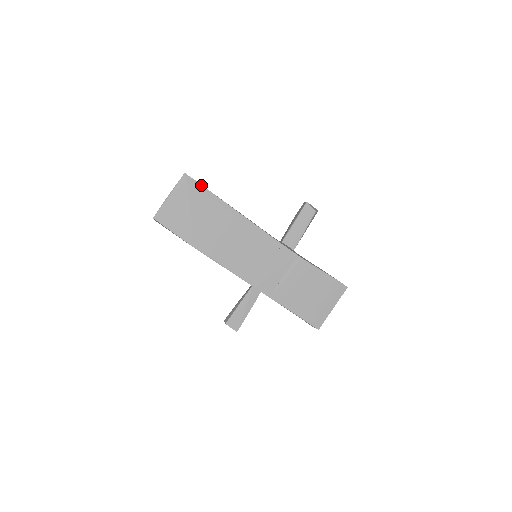
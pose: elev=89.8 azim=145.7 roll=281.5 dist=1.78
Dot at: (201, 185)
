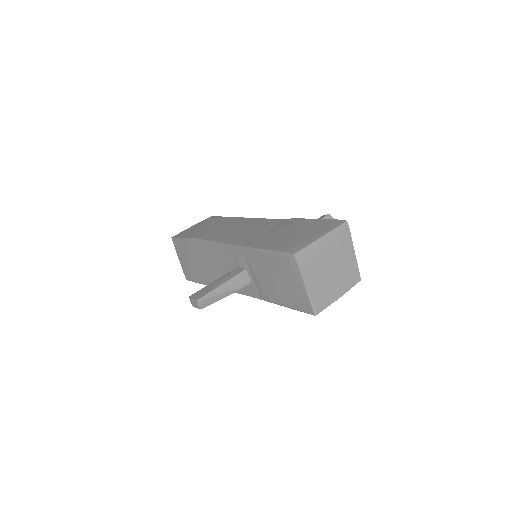
Dot at: occluded
